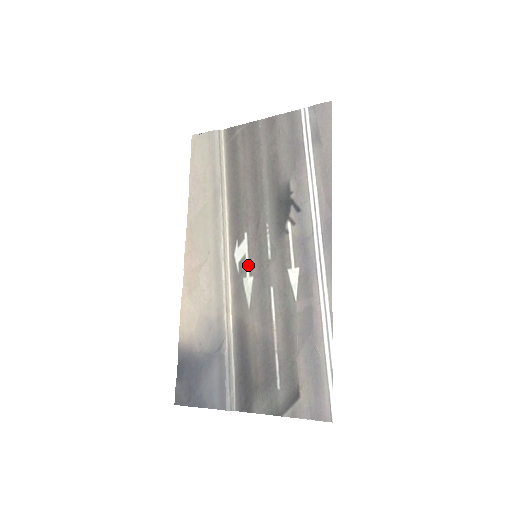
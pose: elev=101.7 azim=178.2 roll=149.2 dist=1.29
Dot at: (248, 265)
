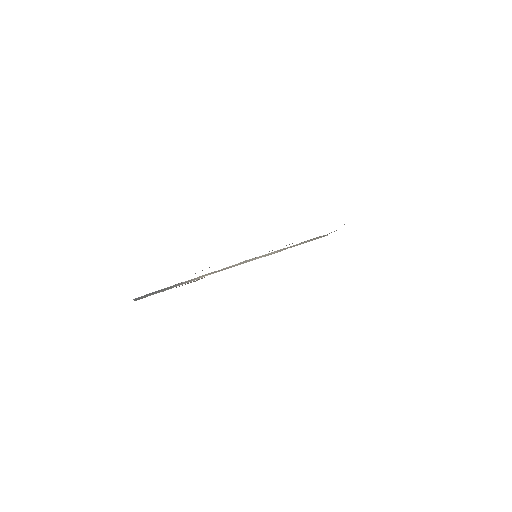
Dot at: occluded
